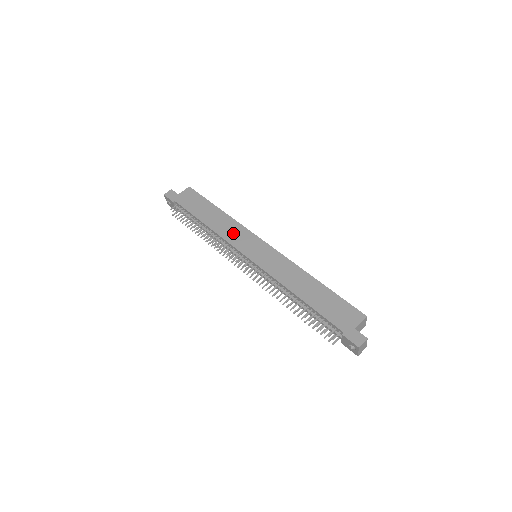
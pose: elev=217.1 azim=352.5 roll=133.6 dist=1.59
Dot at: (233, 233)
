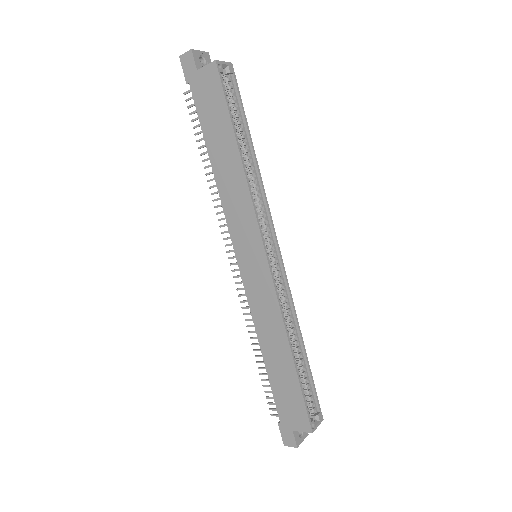
Dot at: (236, 209)
